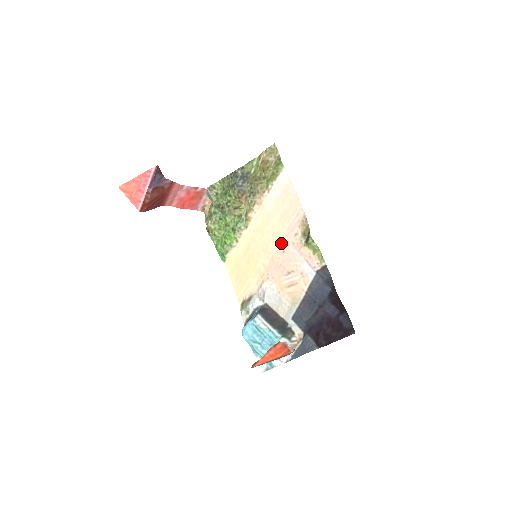
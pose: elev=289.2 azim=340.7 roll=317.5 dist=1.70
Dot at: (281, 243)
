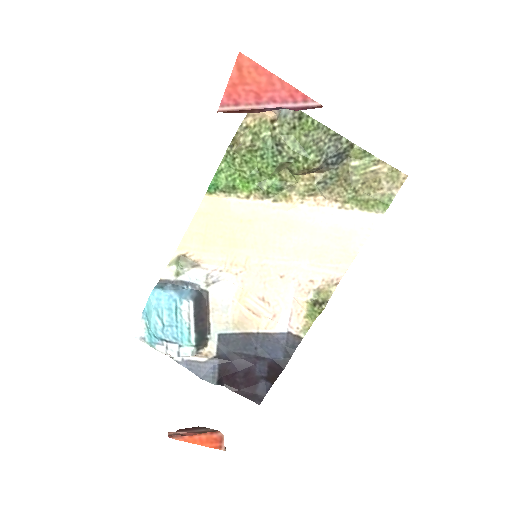
Dot at: (289, 267)
